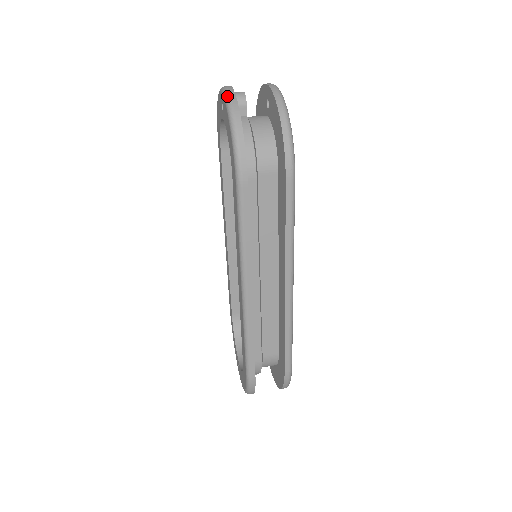
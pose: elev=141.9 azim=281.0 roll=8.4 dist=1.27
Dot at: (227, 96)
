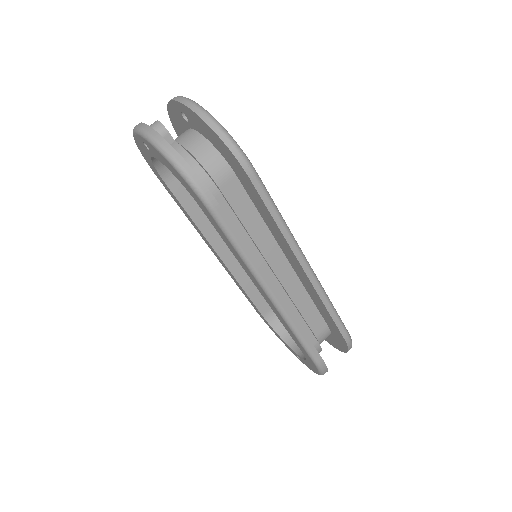
Dot at: (147, 135)
